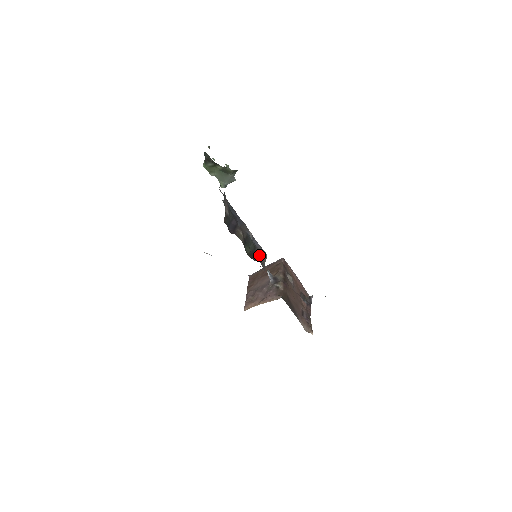
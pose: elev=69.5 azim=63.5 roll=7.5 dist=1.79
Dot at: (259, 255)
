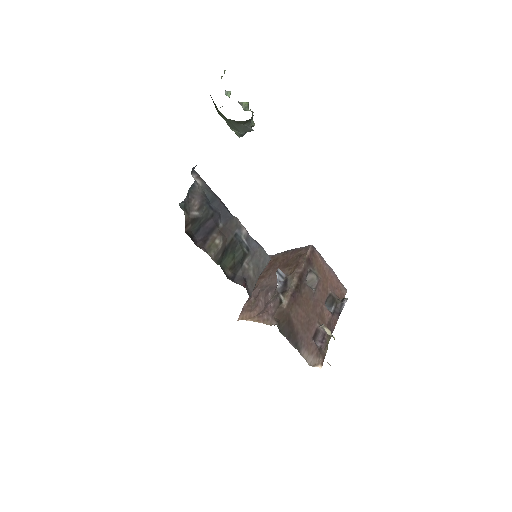
Dot at: (250, 265)
